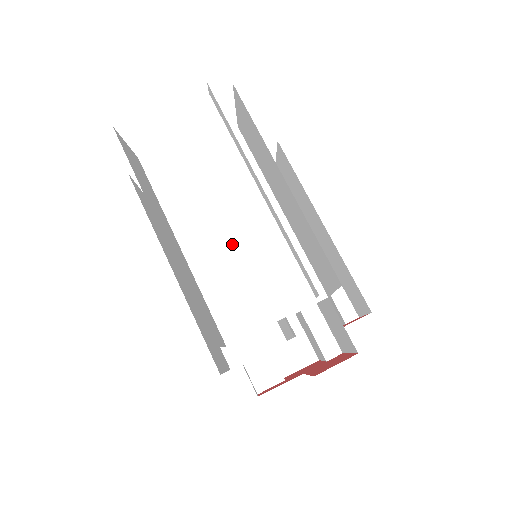
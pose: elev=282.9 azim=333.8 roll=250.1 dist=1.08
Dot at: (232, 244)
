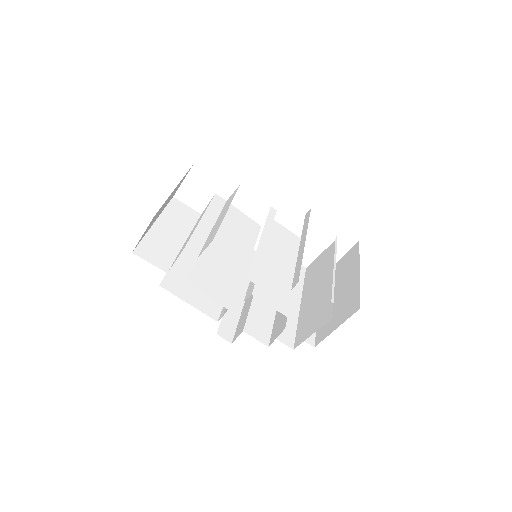
Dot at: occluded
